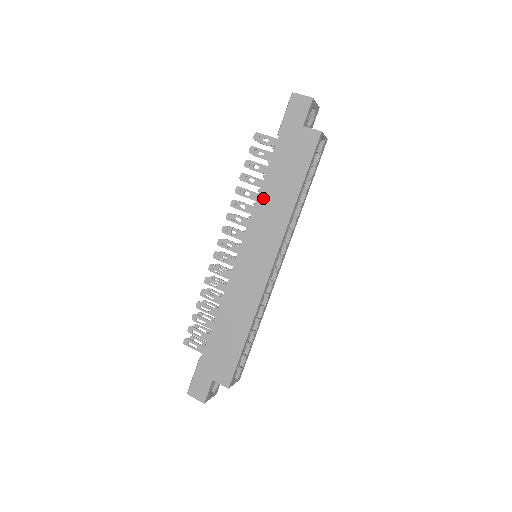
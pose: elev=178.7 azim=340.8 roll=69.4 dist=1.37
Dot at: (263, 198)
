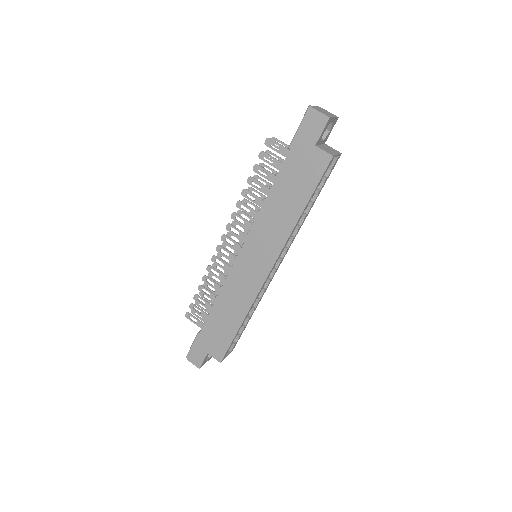
Dot at: (267, 209)
